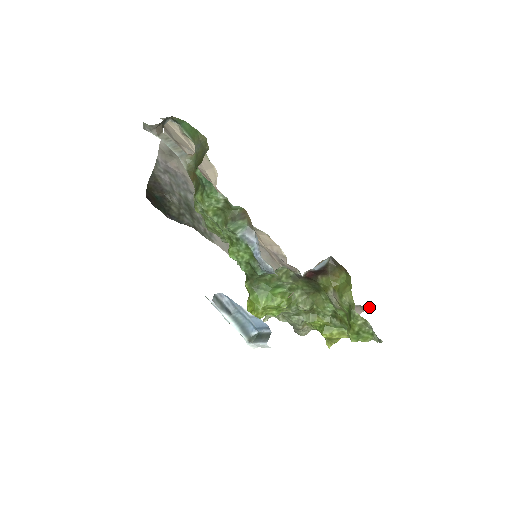
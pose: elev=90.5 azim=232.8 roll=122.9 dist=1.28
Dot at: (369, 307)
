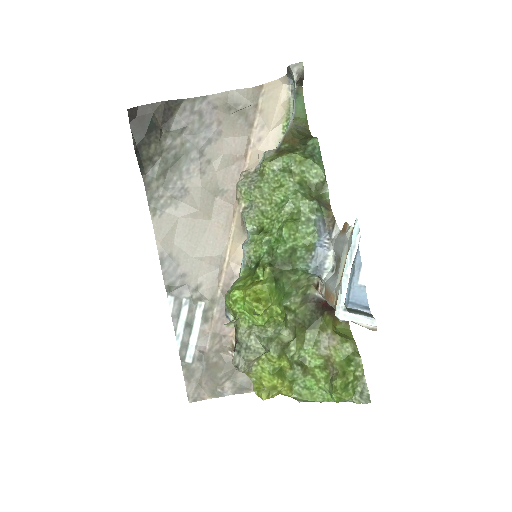
Dot at: occluded
